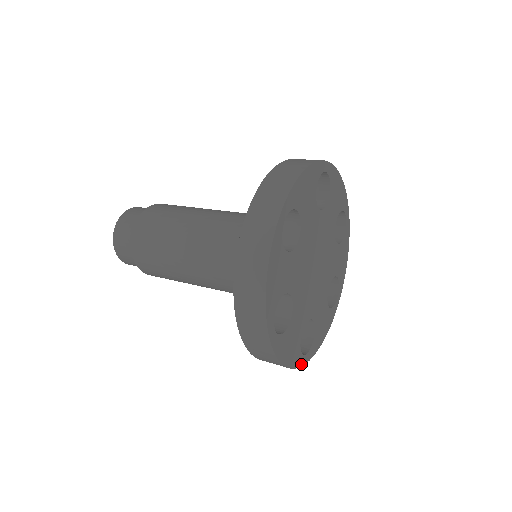
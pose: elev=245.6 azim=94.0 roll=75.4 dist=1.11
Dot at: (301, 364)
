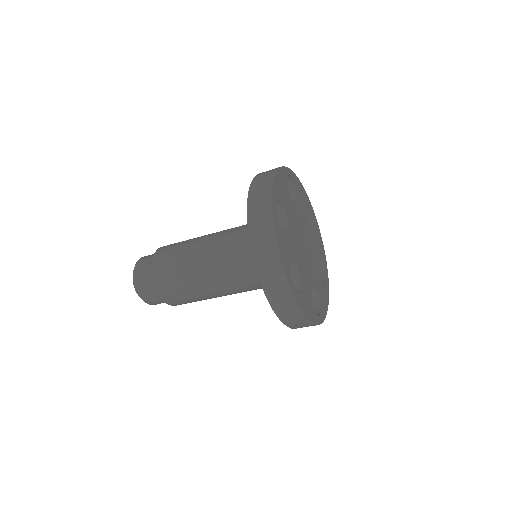
Dot at: (289, 283)
